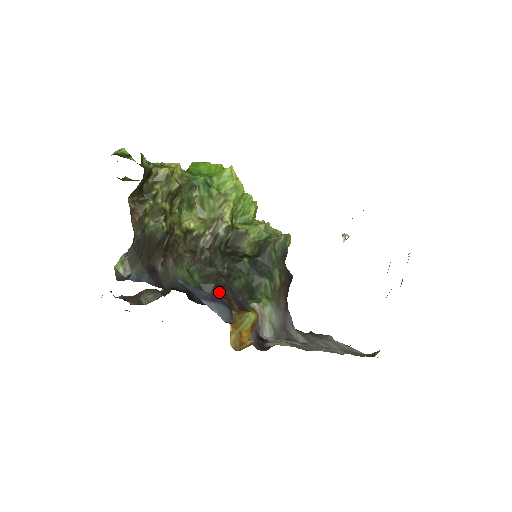
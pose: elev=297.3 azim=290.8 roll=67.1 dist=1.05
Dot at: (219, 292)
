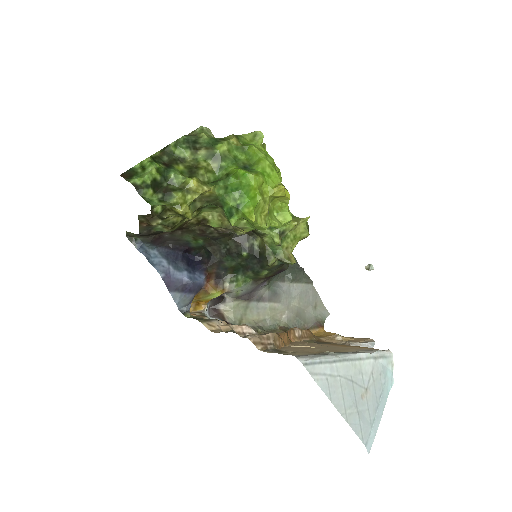
Dot at: (208, 264)
